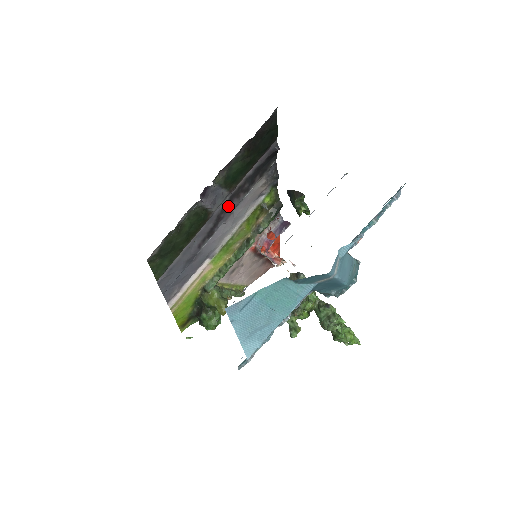
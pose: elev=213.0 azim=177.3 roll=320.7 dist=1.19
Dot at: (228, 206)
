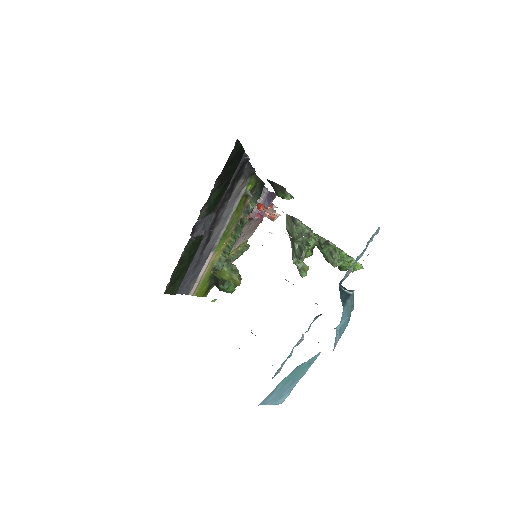
Dot at: (216, 218)
